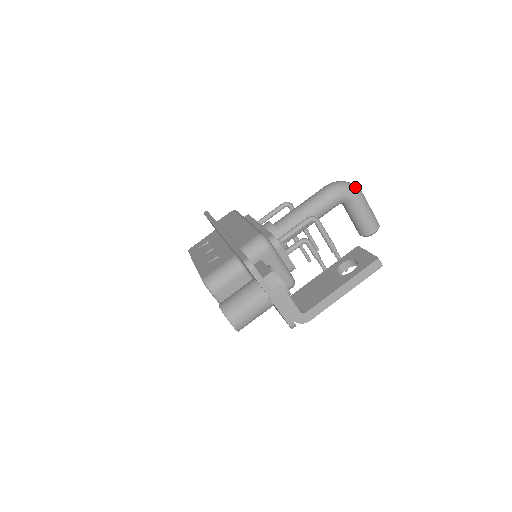
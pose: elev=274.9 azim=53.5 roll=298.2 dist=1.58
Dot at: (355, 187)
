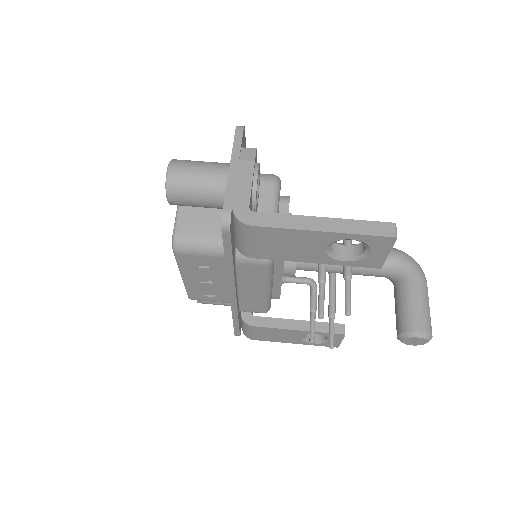
Dot at: occluded
